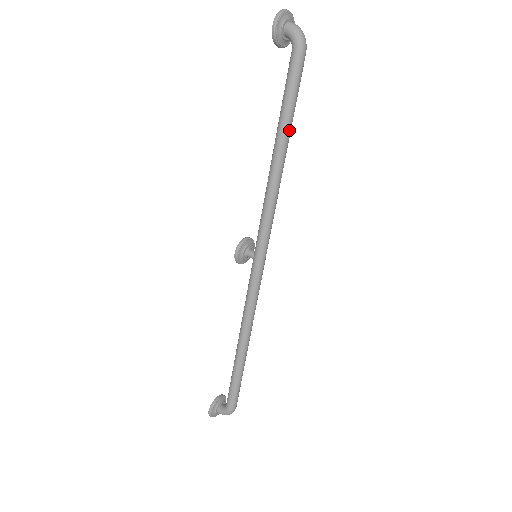
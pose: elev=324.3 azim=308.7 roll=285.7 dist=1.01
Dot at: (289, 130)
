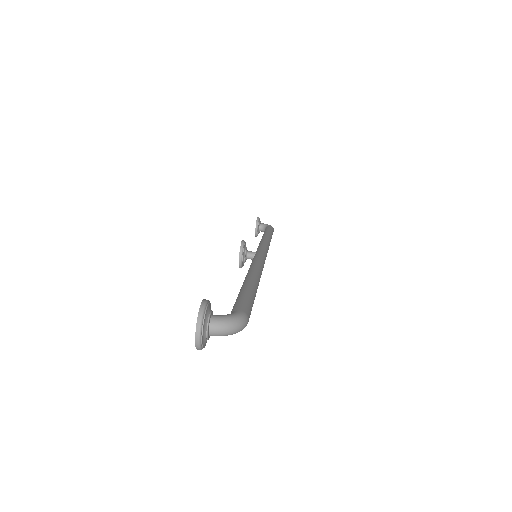
Dot at: occluded
